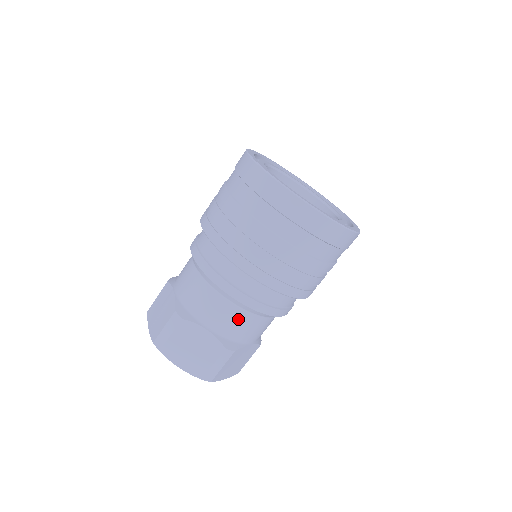
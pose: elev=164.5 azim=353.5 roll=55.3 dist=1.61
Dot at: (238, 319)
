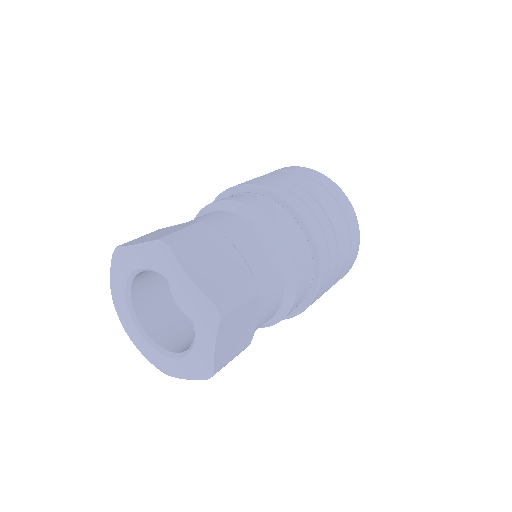
Dot at: (269, 260)
